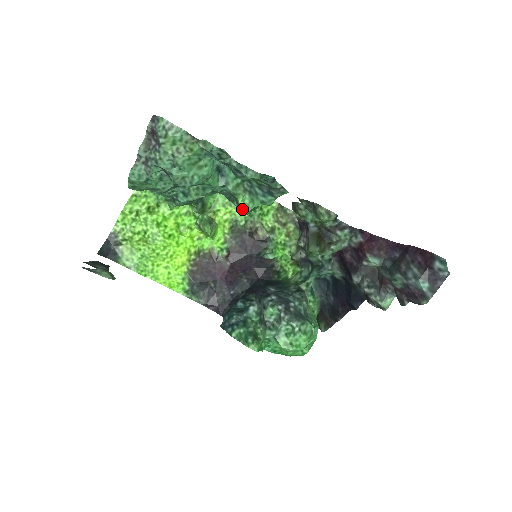
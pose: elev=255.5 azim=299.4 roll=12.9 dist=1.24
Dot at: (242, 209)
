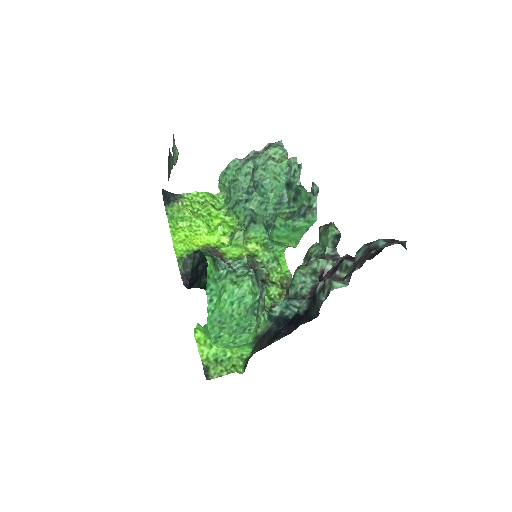
Dot at: (277, 217)
